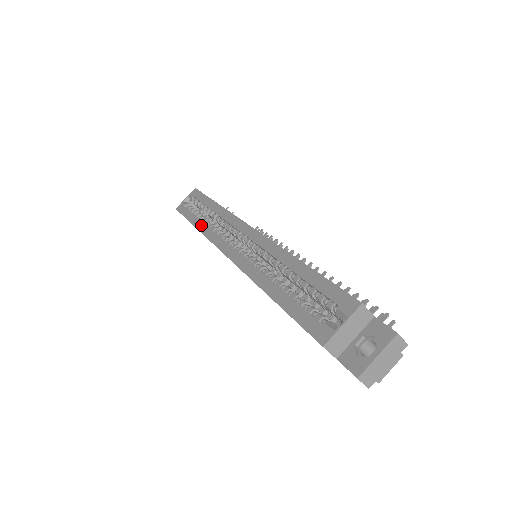
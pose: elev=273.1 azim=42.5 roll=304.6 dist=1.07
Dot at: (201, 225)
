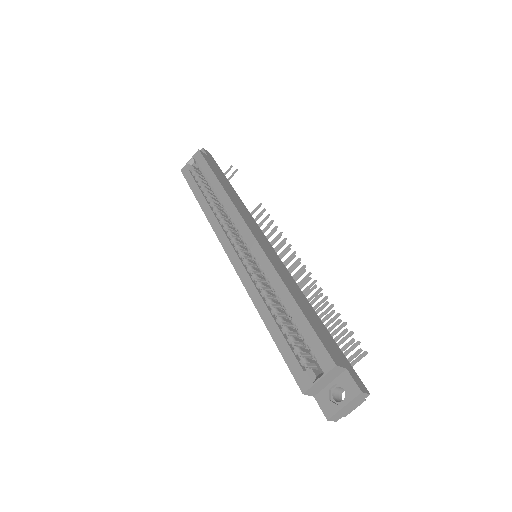
Dot at: (206, 207)
